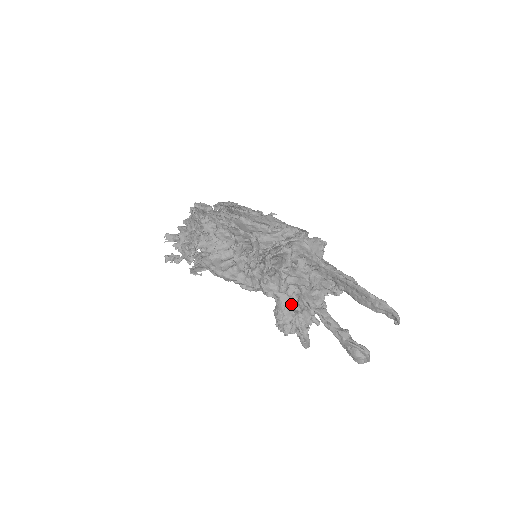
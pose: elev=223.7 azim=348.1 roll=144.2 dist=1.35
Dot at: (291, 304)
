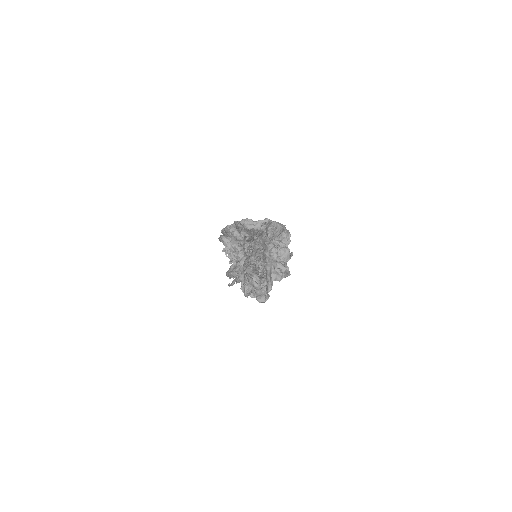
Dot at: (244, 271)
